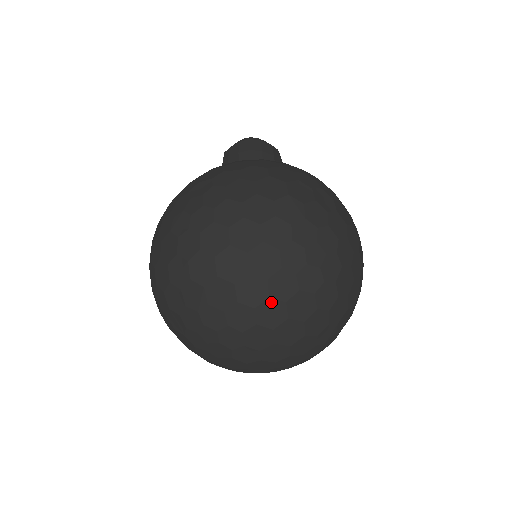
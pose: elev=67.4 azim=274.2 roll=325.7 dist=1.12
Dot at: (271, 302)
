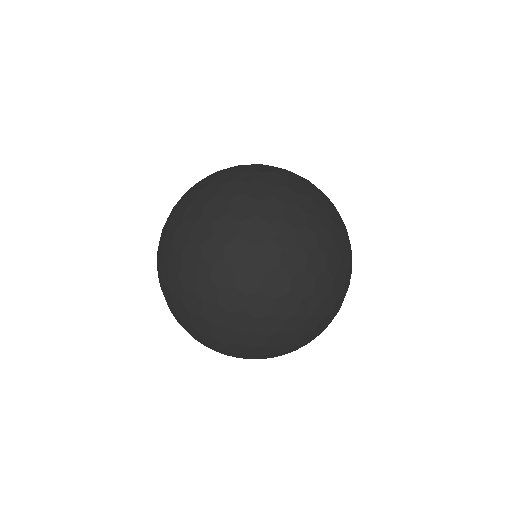
Dot at: (268, 245)
